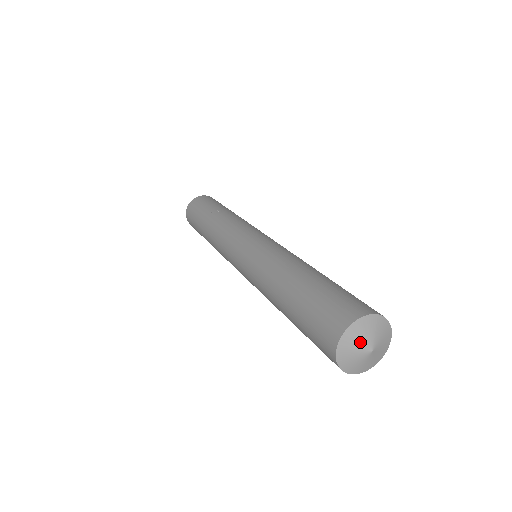
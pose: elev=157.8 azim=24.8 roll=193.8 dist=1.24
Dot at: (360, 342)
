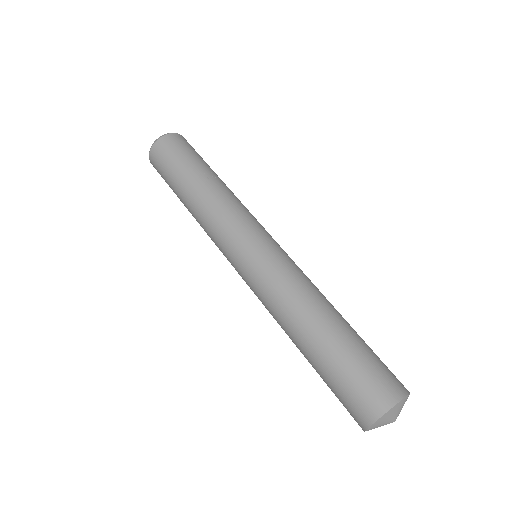
Dot at: (394, 416)
